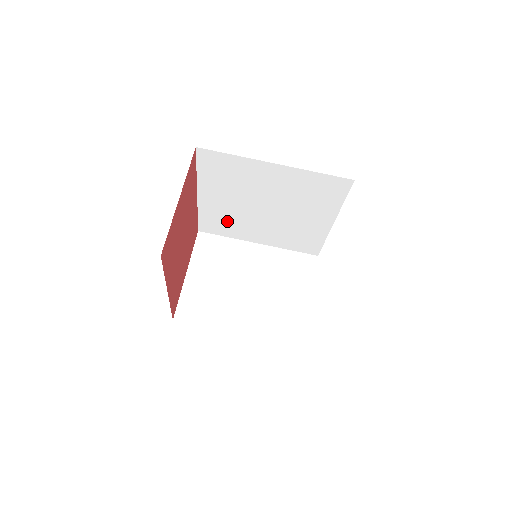
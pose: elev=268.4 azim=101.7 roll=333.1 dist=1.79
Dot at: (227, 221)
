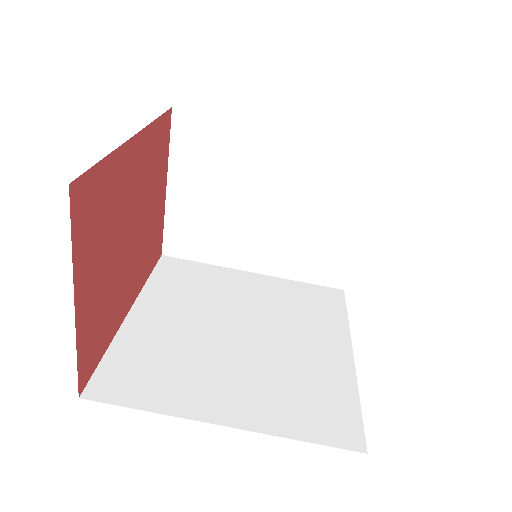
Dot at: occluded
